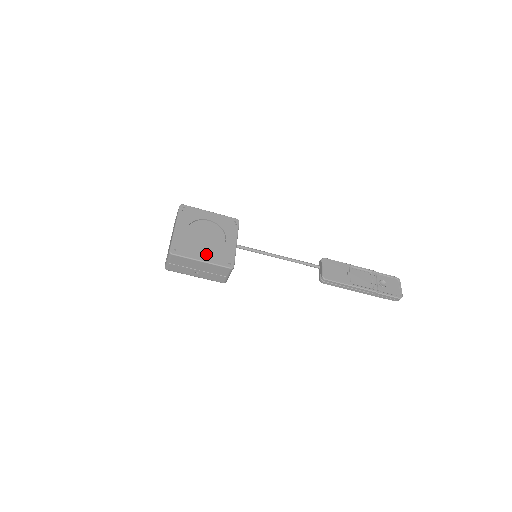
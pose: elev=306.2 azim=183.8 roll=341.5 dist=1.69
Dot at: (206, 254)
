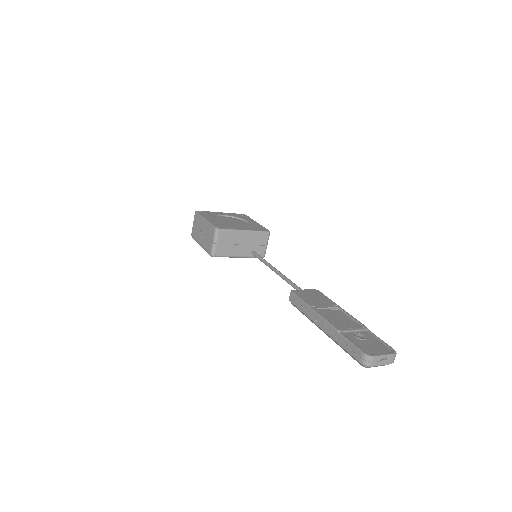
Dot at: (214, 220)
